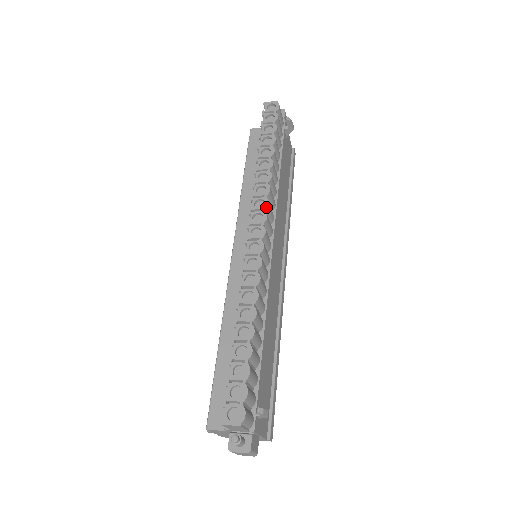
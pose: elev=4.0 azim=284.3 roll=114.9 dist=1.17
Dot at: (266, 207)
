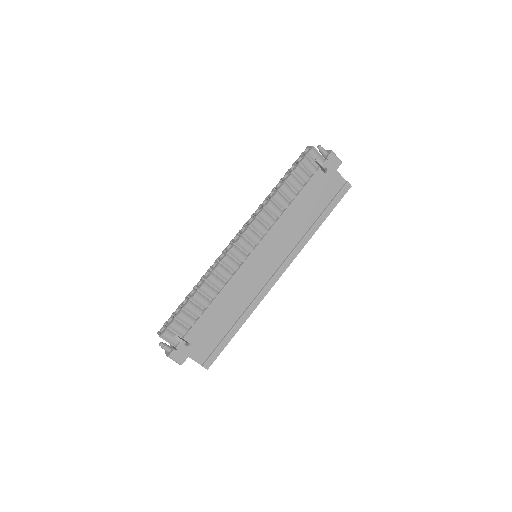
Dot at: (251, 223)
